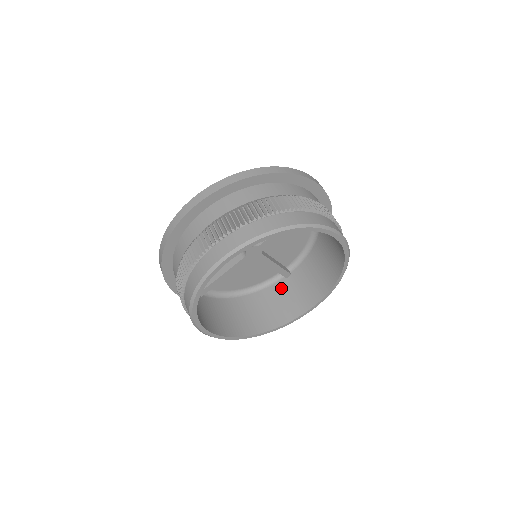
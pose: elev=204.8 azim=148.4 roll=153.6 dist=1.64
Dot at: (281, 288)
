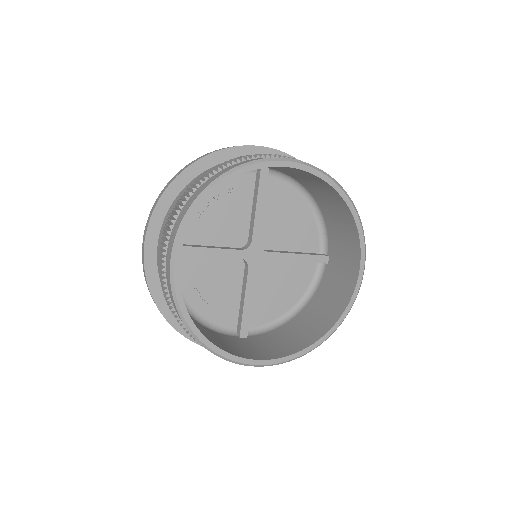
Dot at: (329, 276)
